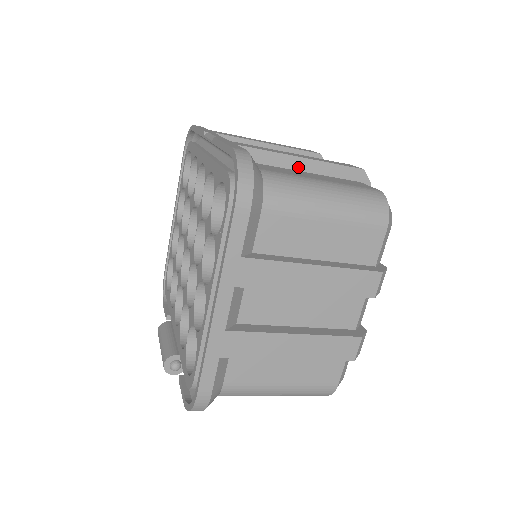
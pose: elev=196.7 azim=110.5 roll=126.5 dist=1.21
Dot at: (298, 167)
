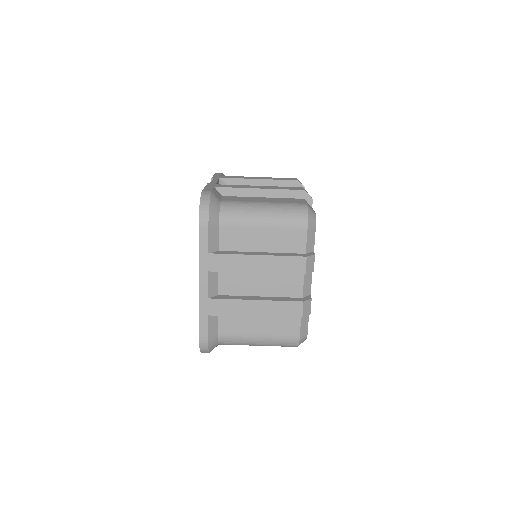
Dot at: (257, 195)
